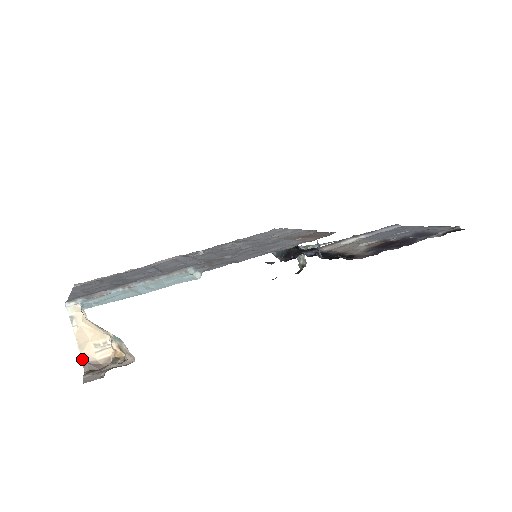
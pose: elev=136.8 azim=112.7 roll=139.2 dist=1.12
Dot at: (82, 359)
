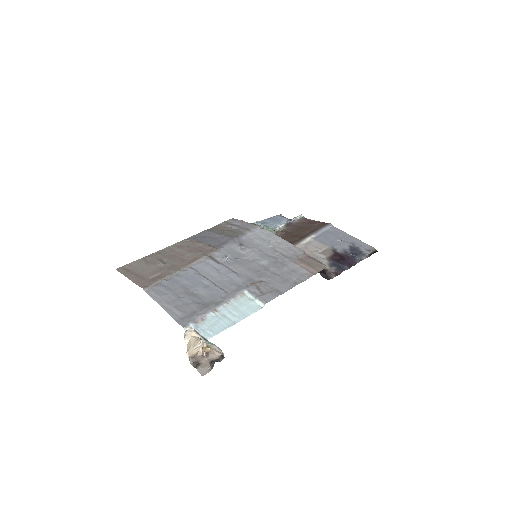
Dot at: (188, 356)
